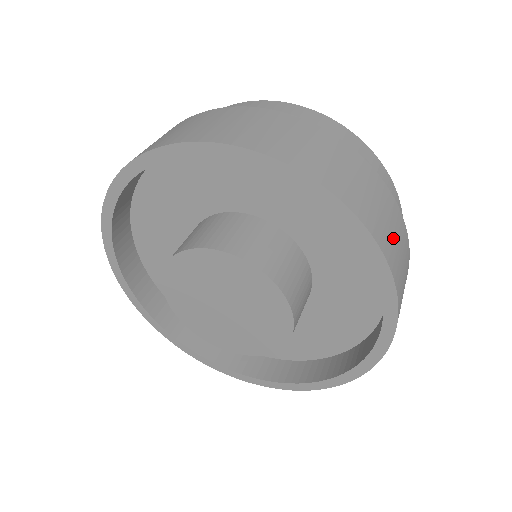
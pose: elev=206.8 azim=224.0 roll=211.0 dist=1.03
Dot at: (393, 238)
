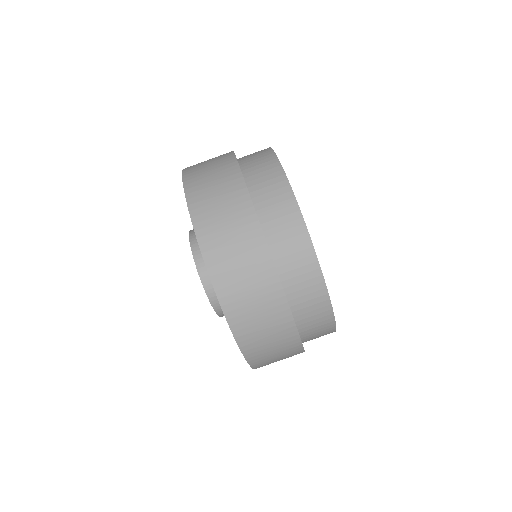
Dot at: (263, 338)
